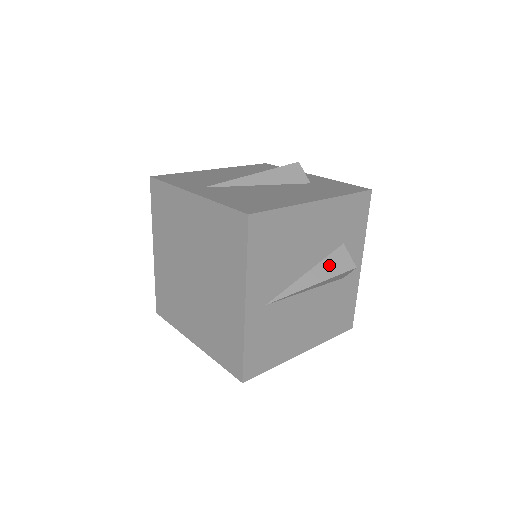
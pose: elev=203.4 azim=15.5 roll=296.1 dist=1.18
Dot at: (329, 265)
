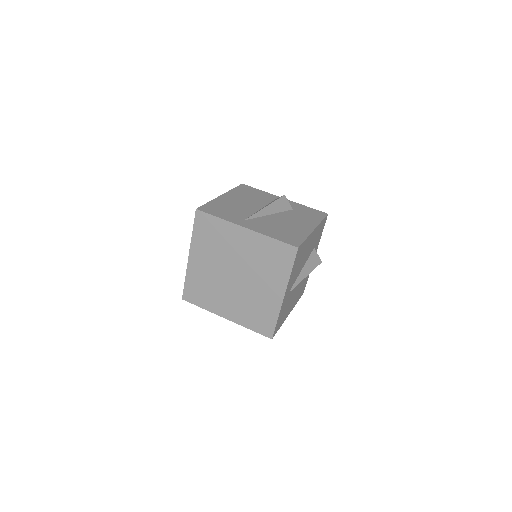
Dot at: (310, 263)
